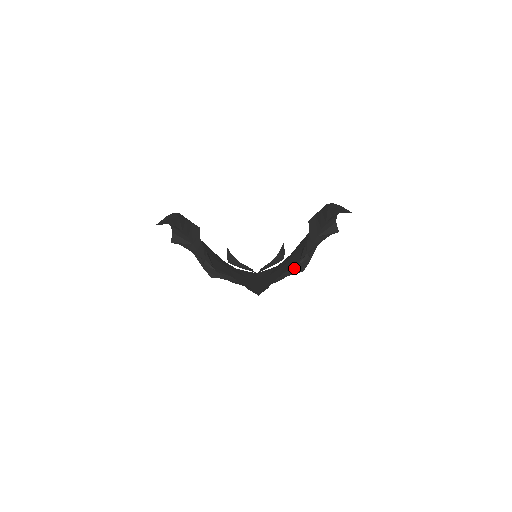
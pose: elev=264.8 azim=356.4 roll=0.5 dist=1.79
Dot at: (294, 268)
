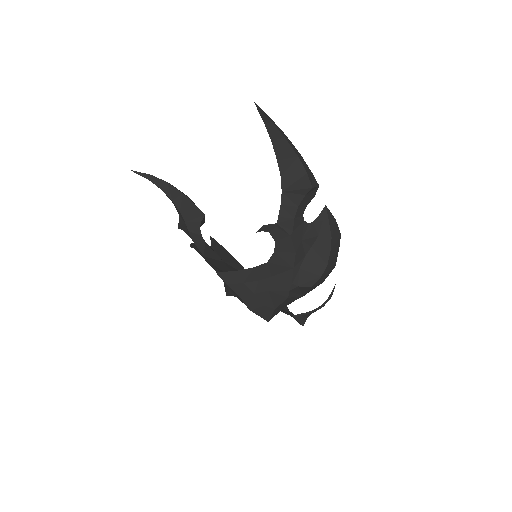
Dot at: (291, 271)
